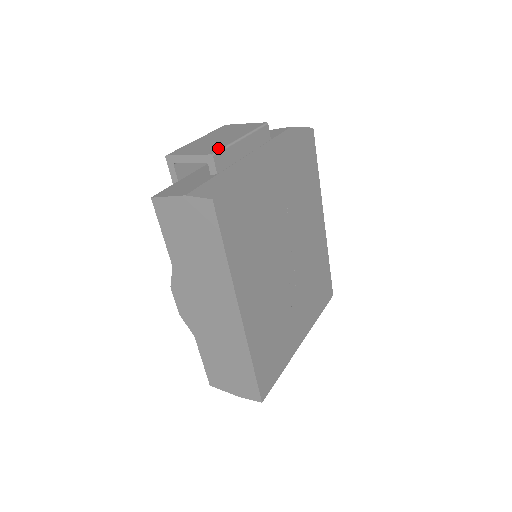
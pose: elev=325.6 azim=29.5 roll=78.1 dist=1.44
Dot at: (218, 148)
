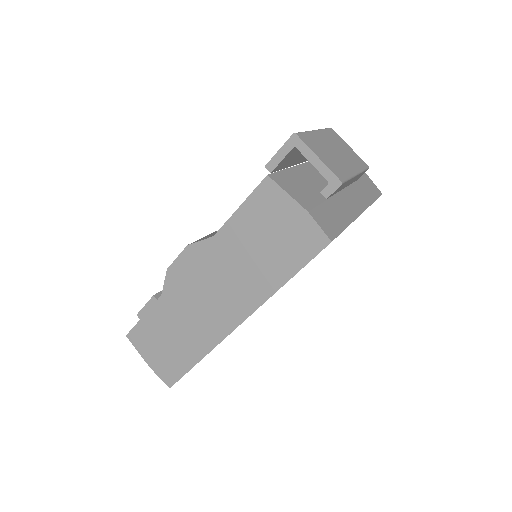
Dot at: (344, 175)
